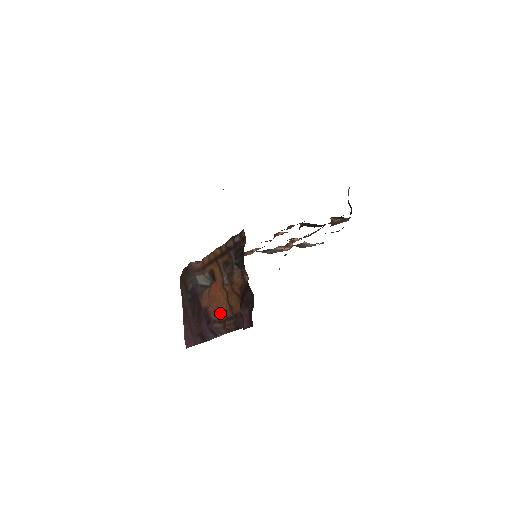
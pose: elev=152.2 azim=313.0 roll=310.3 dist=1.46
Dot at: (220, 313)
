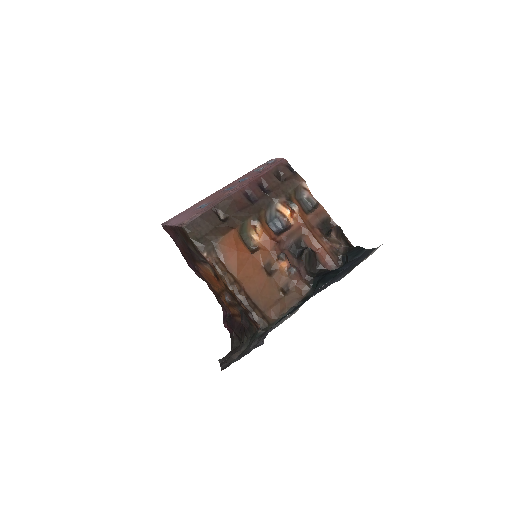
Dot at: (209, 282)
